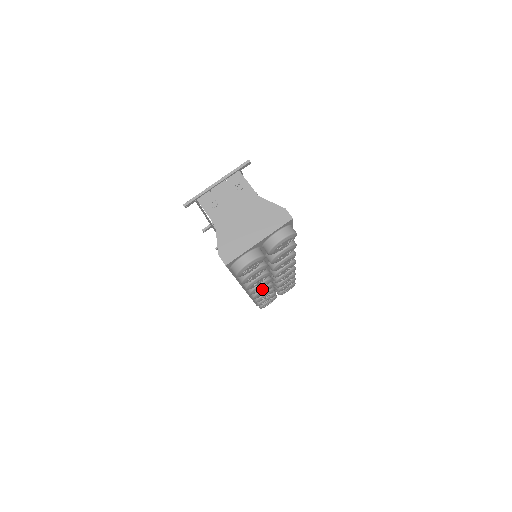
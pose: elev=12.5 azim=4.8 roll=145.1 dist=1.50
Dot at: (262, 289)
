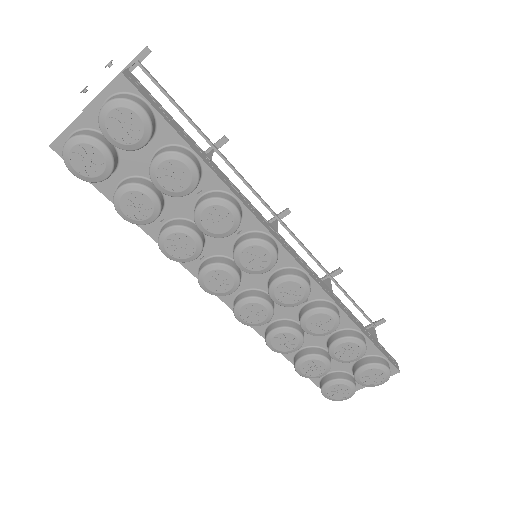
Dot at: (241, 299)
